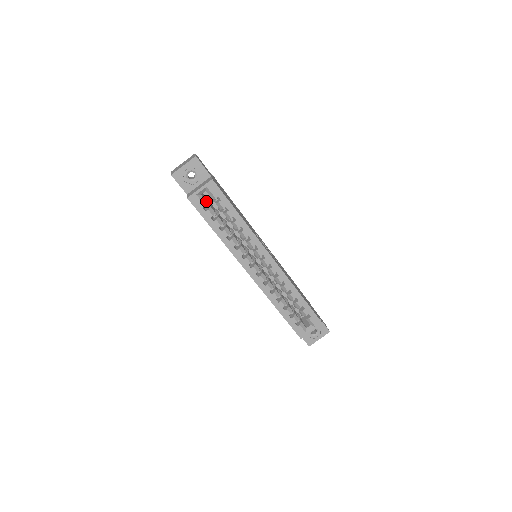
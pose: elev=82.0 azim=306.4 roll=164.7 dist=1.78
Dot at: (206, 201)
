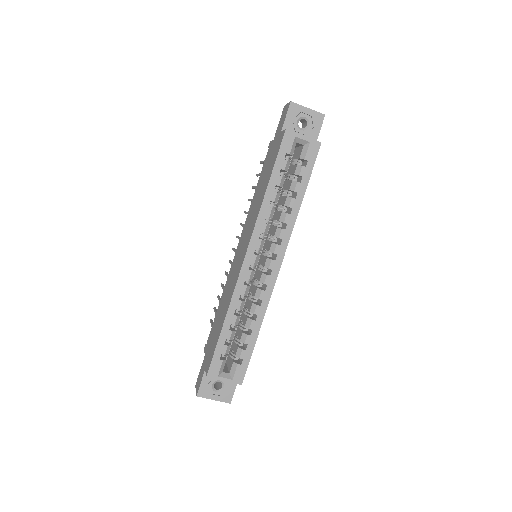
Dot at: occluded
